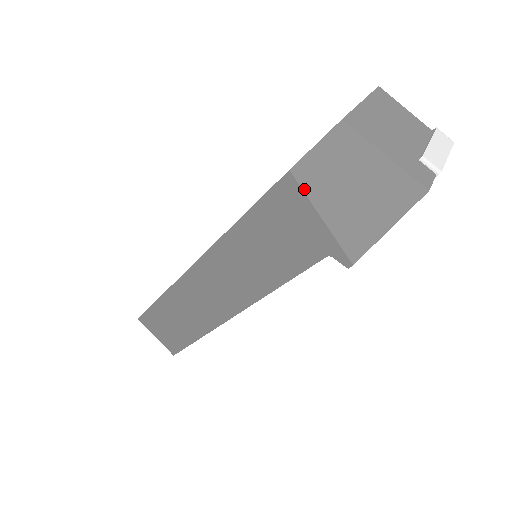
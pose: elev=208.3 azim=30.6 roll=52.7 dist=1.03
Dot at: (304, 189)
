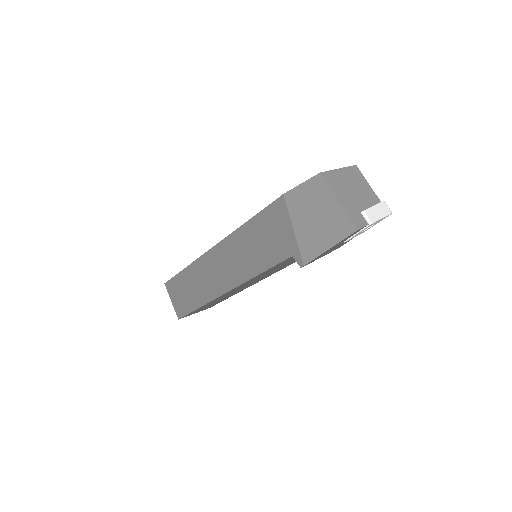
Dot at: (288, 208)
